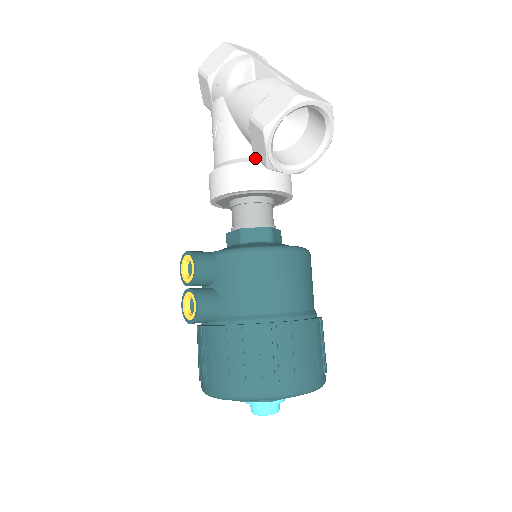
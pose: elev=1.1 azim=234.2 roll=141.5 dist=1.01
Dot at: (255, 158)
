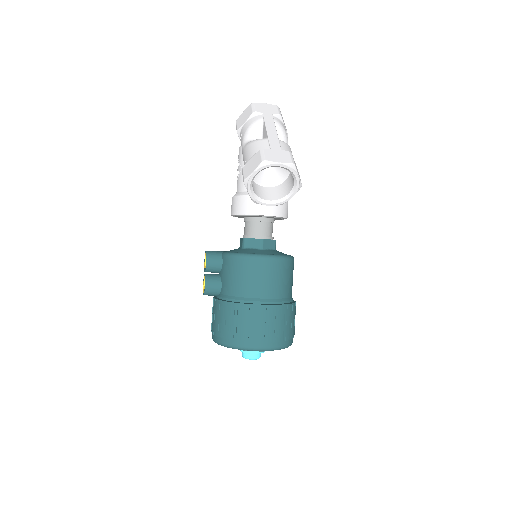
Dot at: occluded
